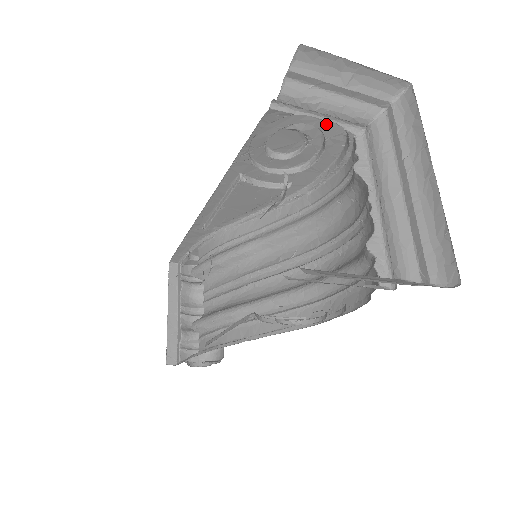
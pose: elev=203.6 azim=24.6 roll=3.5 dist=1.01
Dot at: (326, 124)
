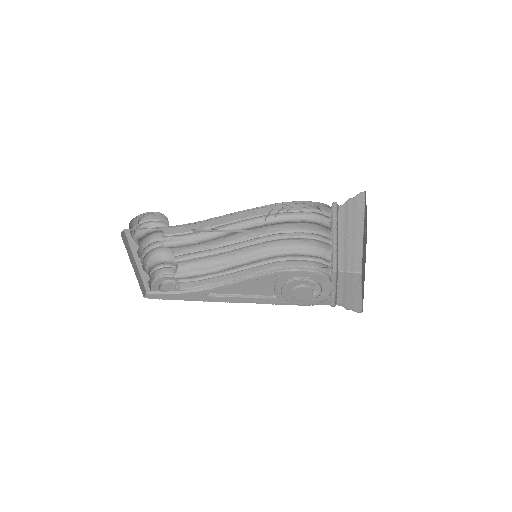
Dot at: occluded
